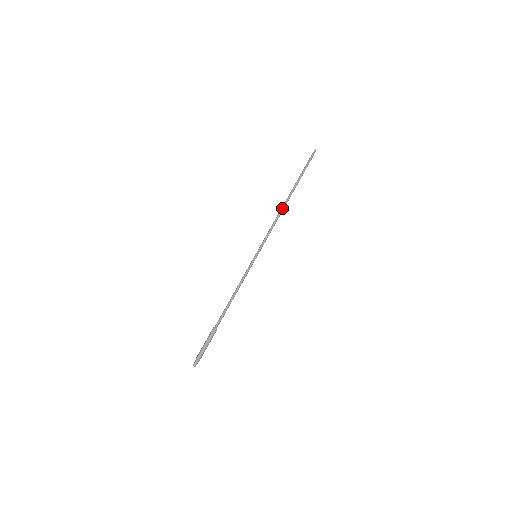
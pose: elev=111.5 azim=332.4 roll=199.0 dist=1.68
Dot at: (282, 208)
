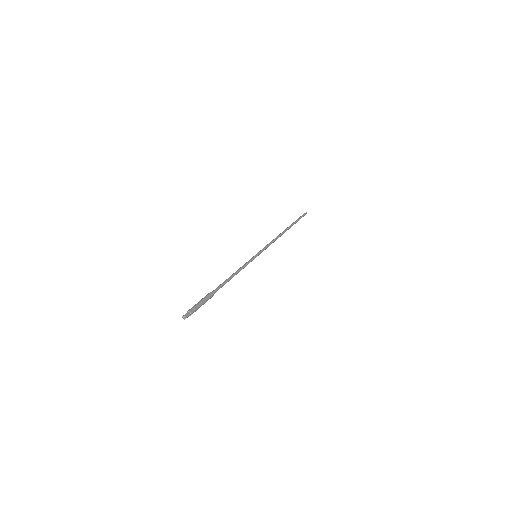
Dot at: (280, 234)
